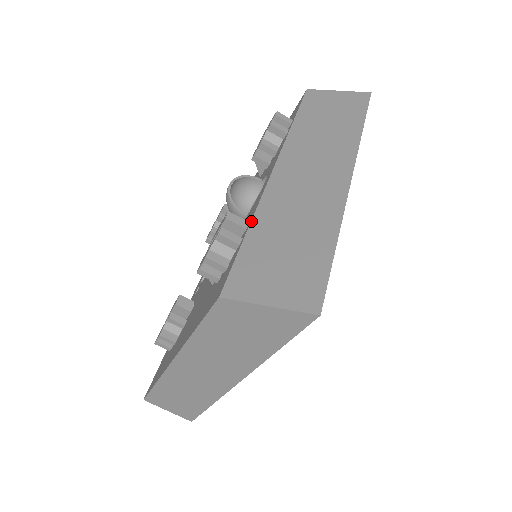
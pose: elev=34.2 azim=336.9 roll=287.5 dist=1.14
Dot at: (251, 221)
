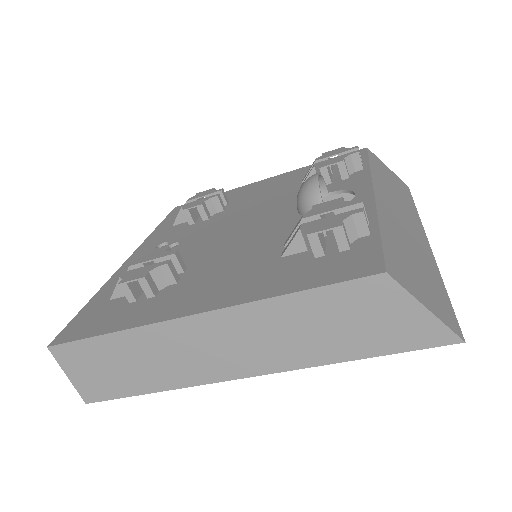
Dot at: (379, 220)
